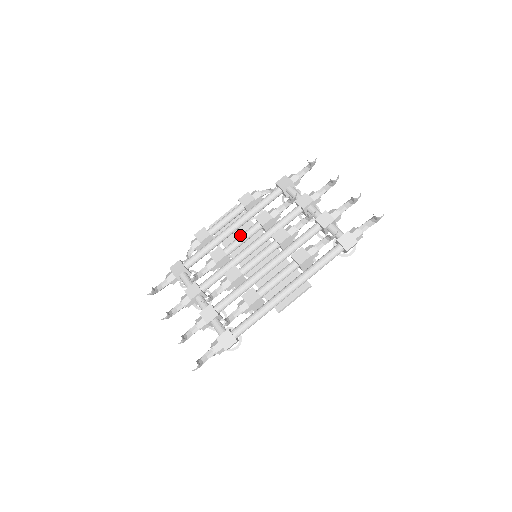
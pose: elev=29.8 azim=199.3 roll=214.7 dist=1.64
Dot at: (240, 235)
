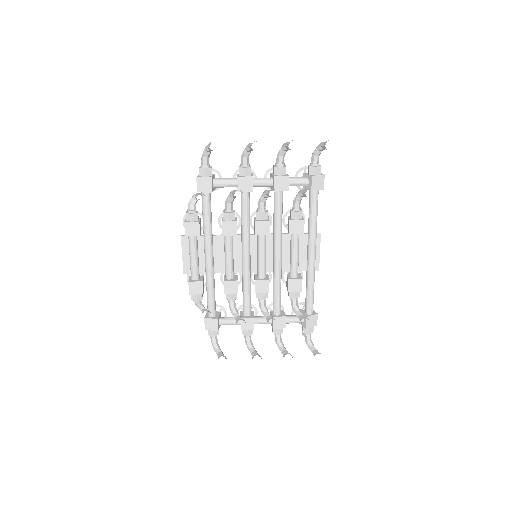
Dot at: (226, 257)
